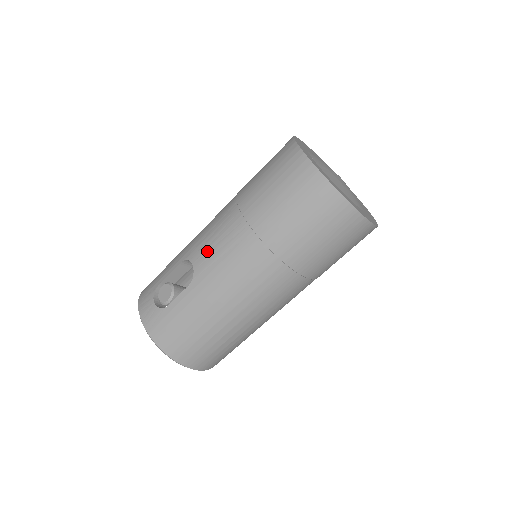
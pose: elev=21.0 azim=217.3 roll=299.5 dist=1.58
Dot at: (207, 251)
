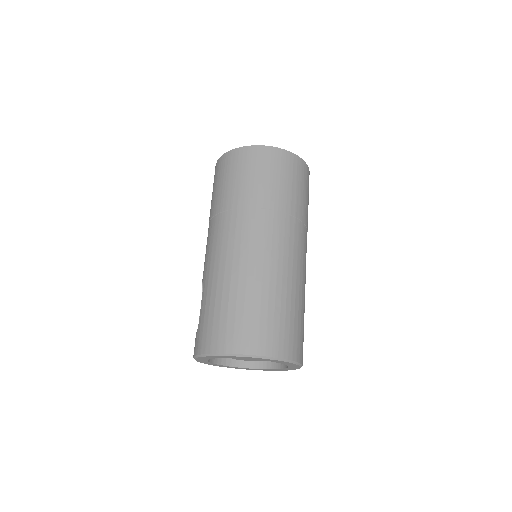
Dot at: occluded
